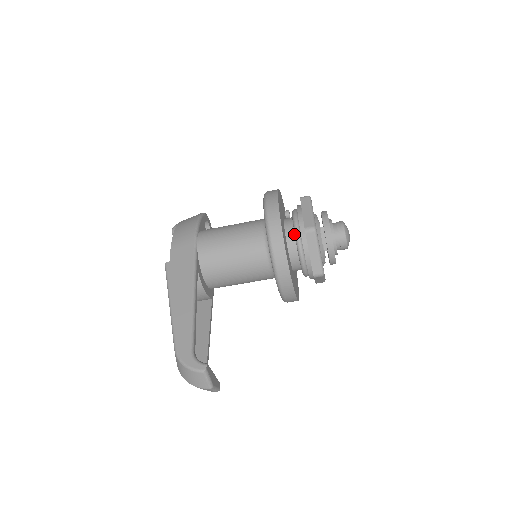
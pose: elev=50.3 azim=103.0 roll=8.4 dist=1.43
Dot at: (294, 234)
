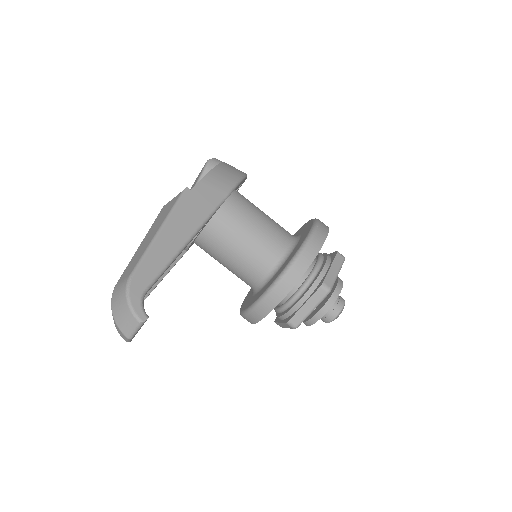
Dot at: (307, 275)
